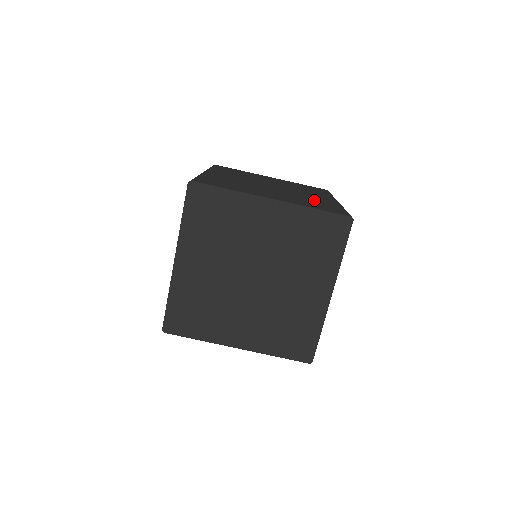
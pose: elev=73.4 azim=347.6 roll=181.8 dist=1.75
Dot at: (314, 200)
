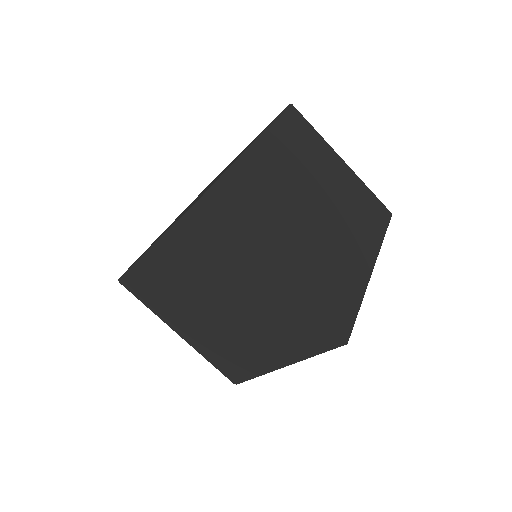
Dot at: (340, 270)
